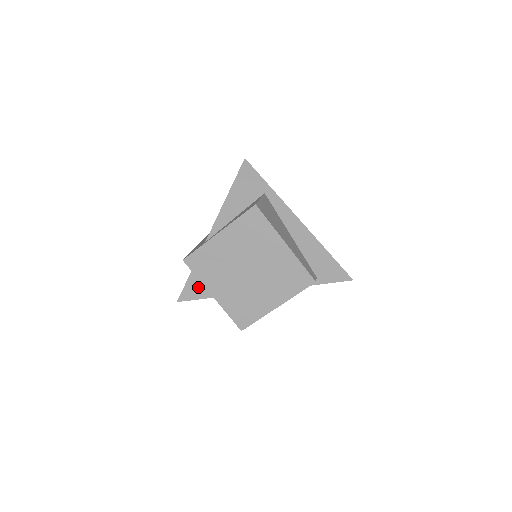
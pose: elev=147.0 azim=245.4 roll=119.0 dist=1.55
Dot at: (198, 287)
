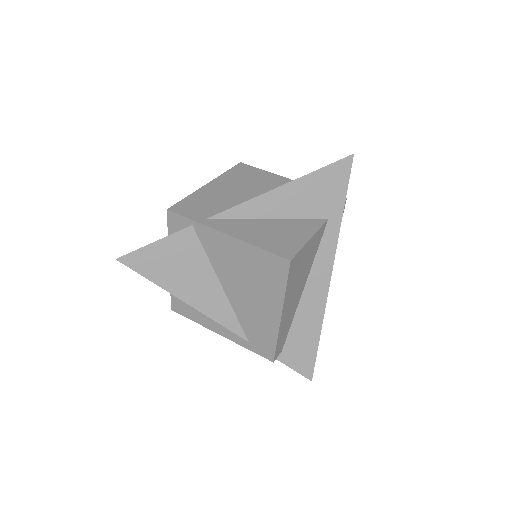
Dot at: (153, 262)
